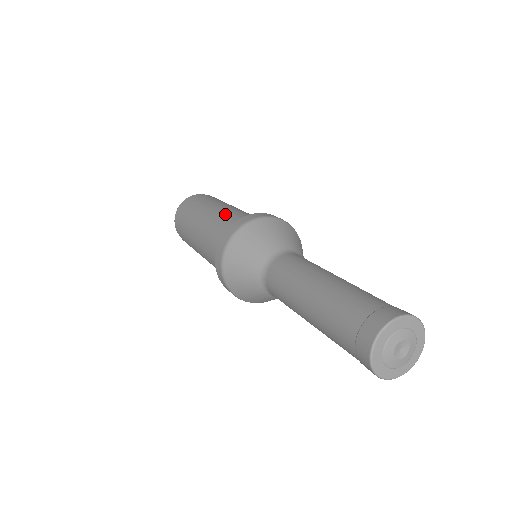
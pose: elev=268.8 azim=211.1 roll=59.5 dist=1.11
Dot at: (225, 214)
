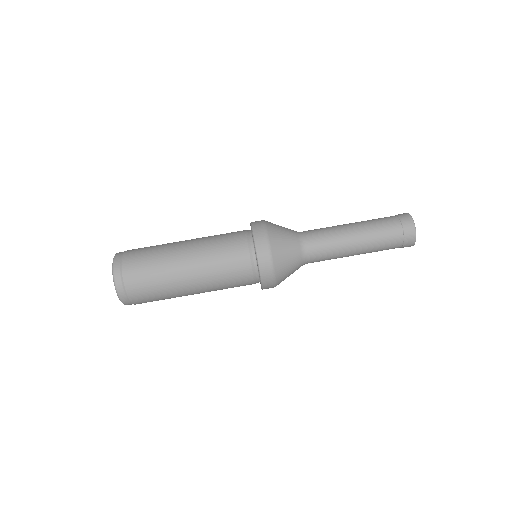
Dot at: (212, 237)
